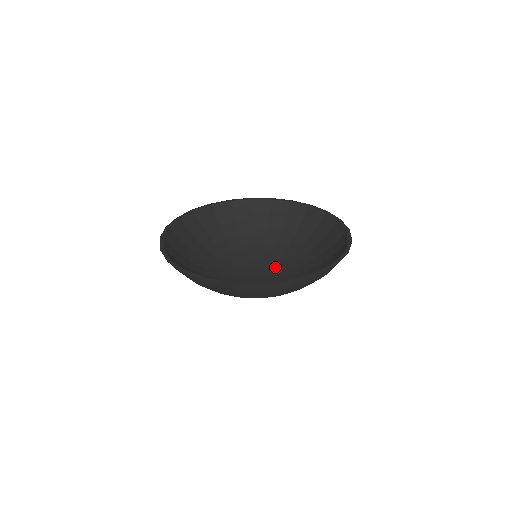
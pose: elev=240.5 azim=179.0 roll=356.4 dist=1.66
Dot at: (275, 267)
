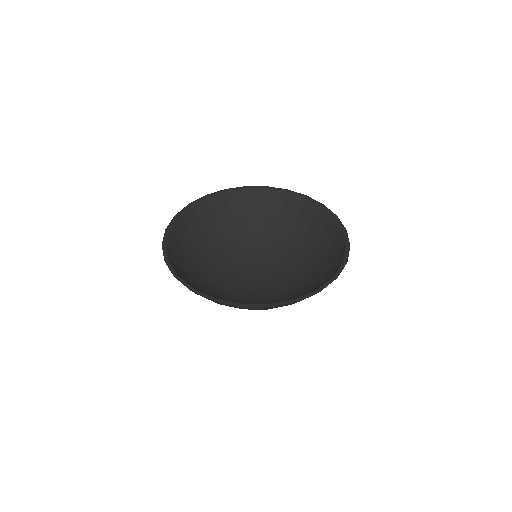
Dot at: (276, 265)
